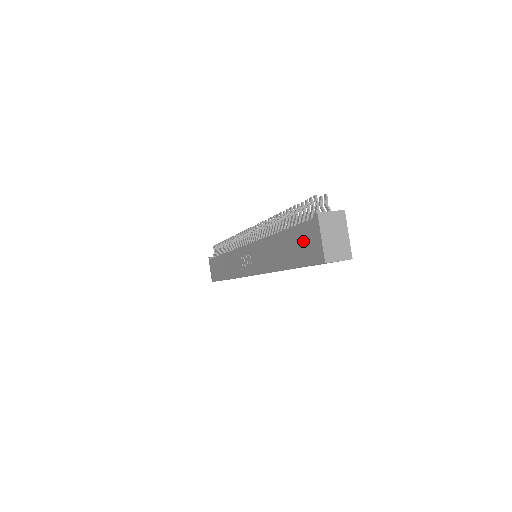
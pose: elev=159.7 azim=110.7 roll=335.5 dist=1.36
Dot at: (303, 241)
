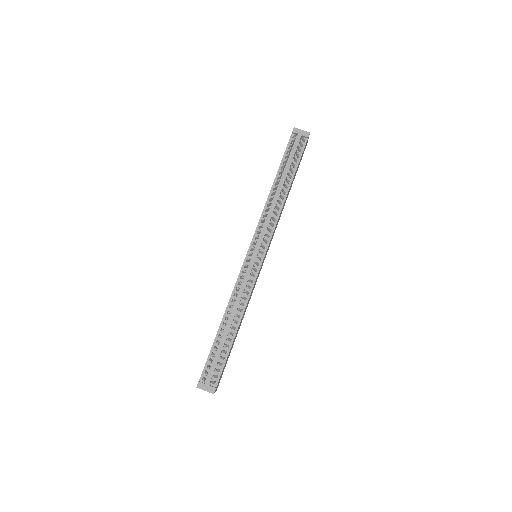
Dot at: occluded
